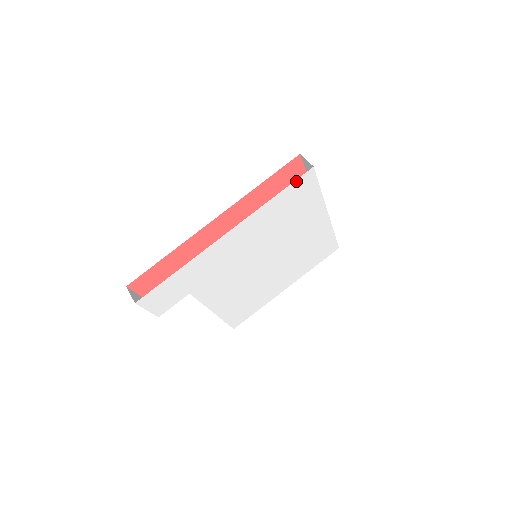
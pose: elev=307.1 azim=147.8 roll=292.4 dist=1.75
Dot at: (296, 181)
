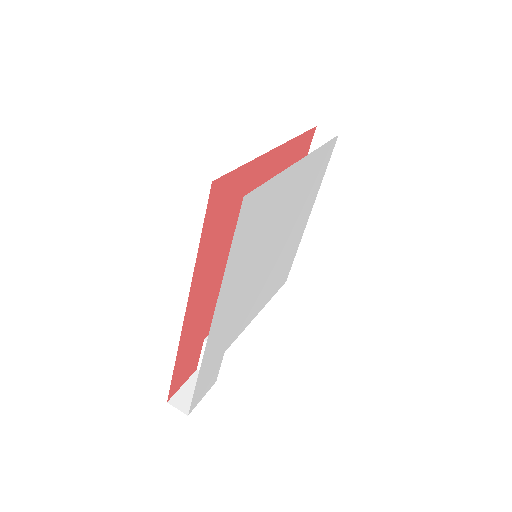
Dot at: (237, 226)
